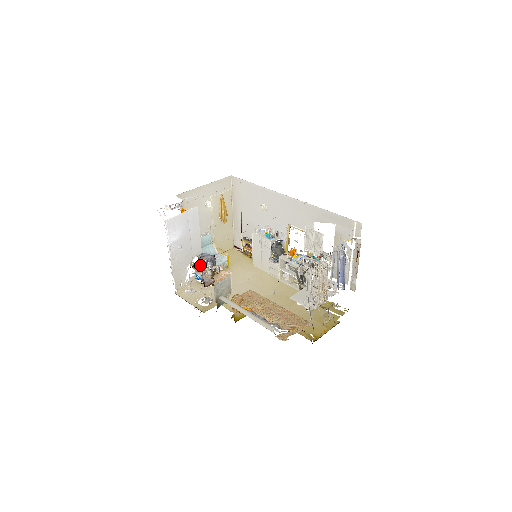
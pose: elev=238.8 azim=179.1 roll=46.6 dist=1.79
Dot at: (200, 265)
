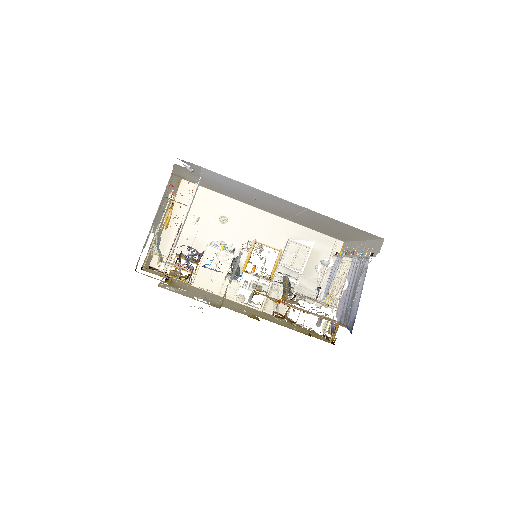
Dot at: (169, 262)
